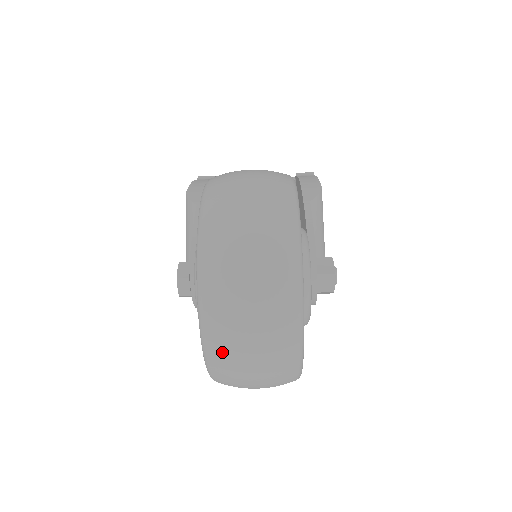
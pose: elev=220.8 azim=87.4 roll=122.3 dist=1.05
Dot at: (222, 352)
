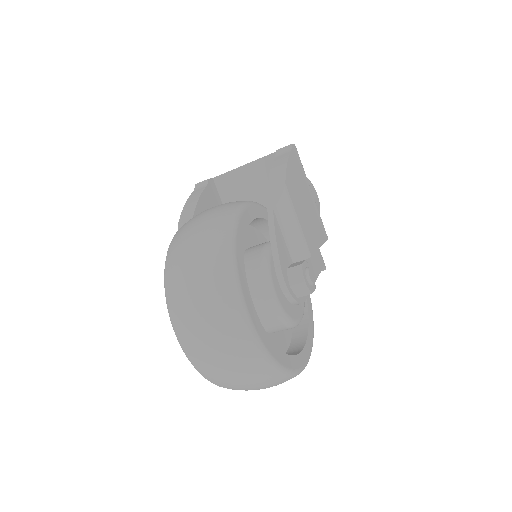
Dot at: (221, 384)
